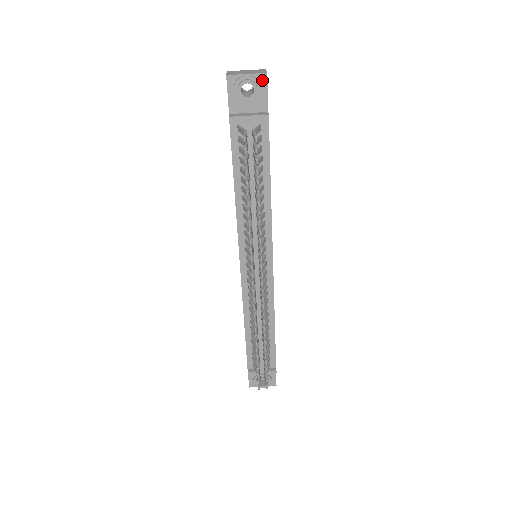
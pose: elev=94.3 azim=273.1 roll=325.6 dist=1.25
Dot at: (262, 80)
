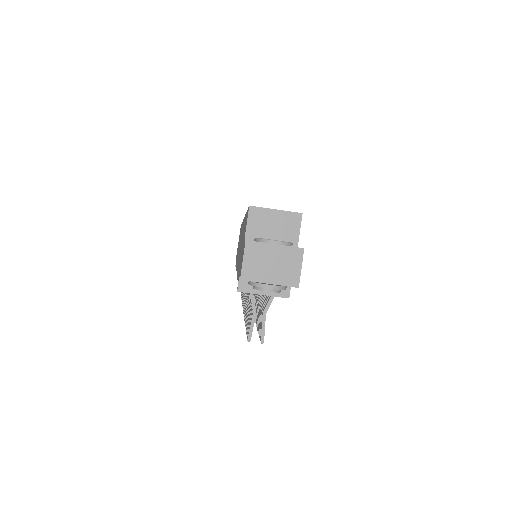
Dot at: (290, 286)
